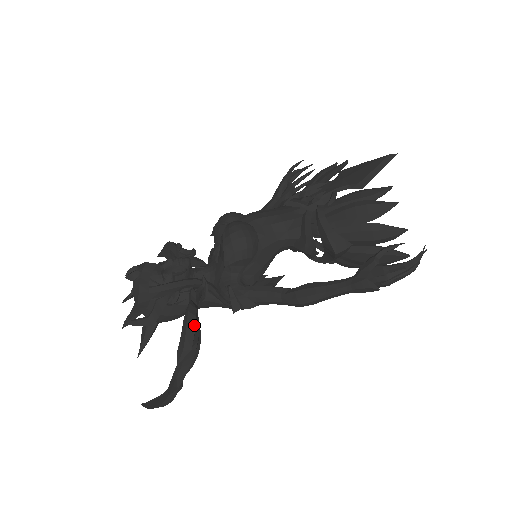
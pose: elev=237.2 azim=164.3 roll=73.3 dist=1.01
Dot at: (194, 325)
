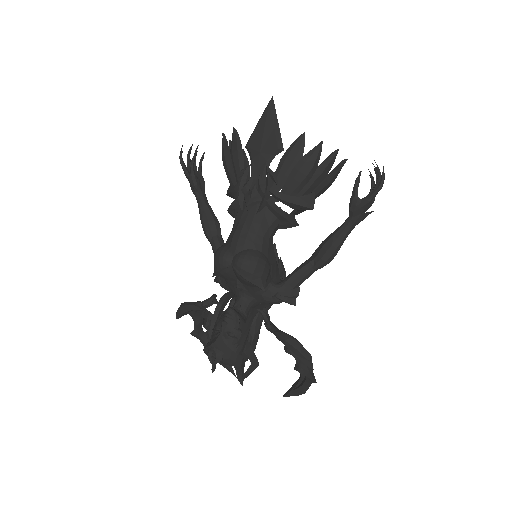
Dot at: (297, 343)
